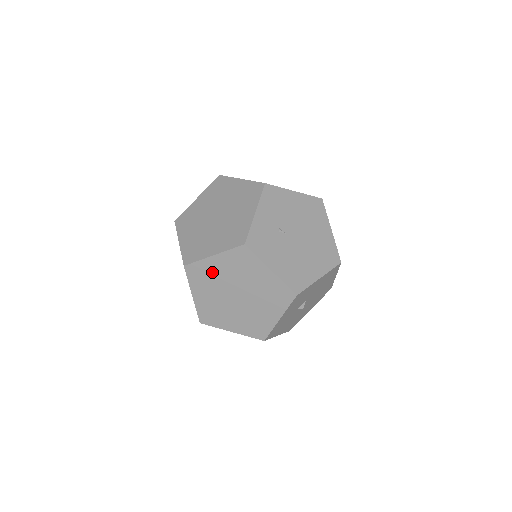
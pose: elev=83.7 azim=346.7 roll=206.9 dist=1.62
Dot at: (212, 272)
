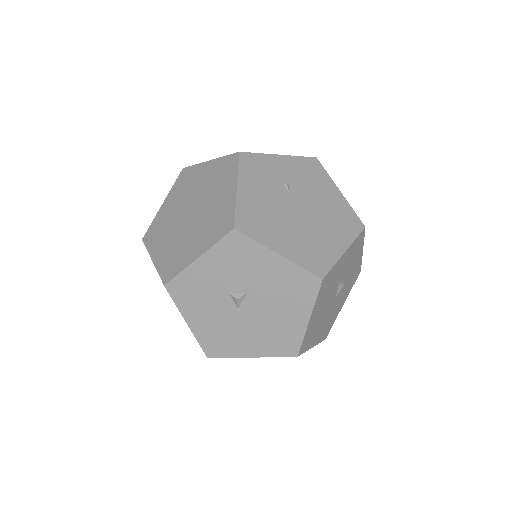
Dot at: (195, 179)
